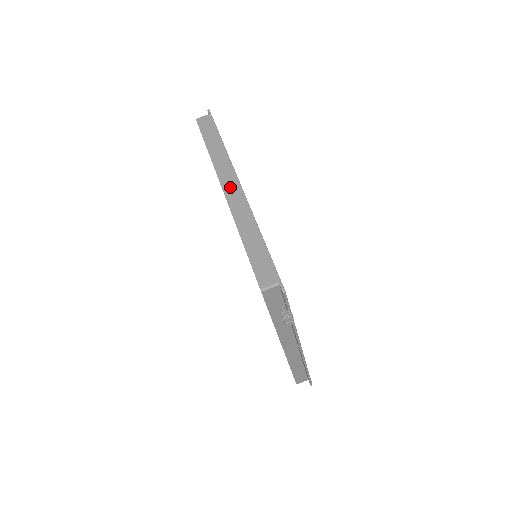
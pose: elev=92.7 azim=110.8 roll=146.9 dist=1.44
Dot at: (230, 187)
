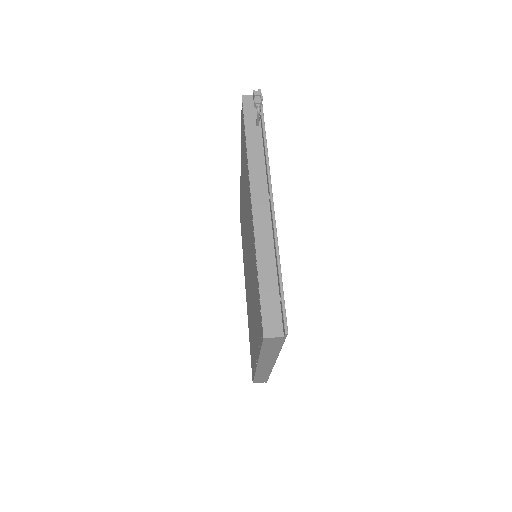
Dot at: occluded
